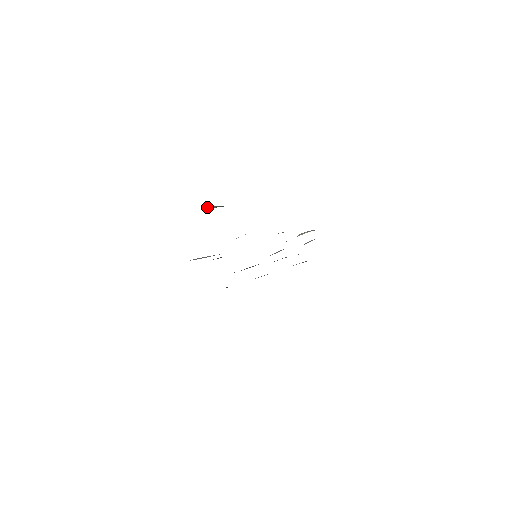
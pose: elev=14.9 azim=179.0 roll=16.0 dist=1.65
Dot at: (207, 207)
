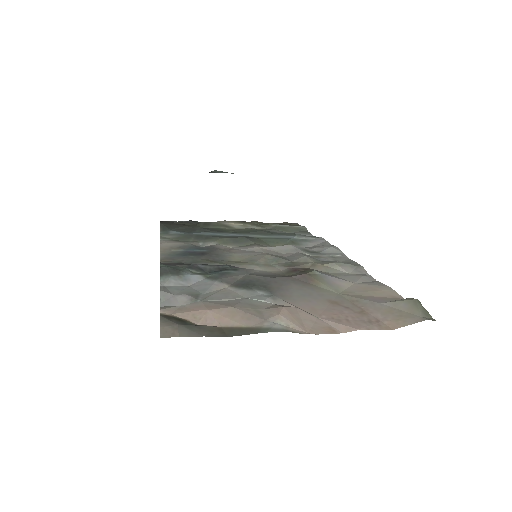
Dot at: occluded
